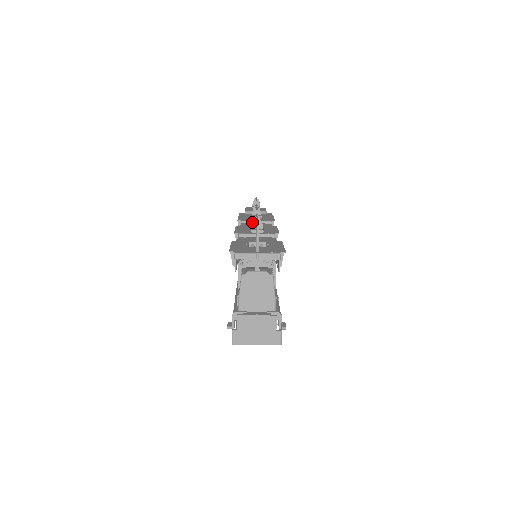
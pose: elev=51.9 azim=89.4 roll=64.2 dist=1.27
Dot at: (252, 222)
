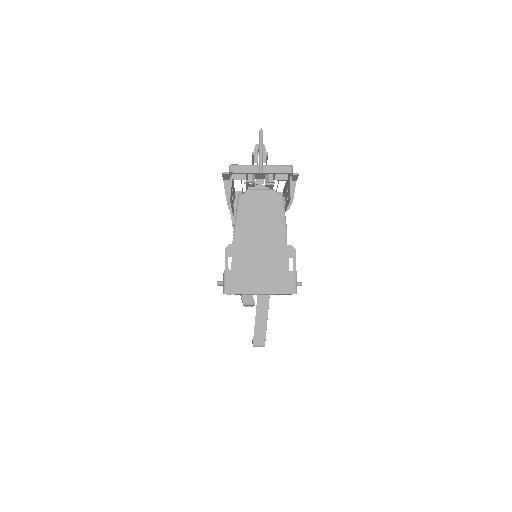
Dot at: occluded
